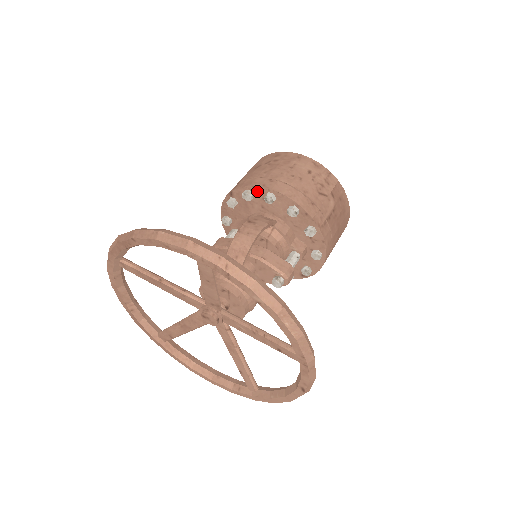
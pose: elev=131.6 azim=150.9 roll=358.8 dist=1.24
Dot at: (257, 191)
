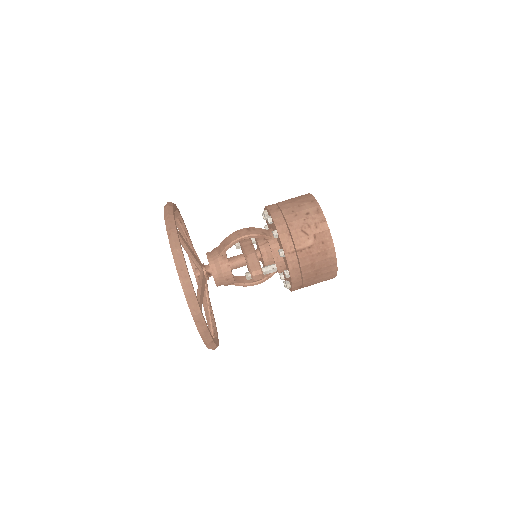
Dot at: (268, 212)
